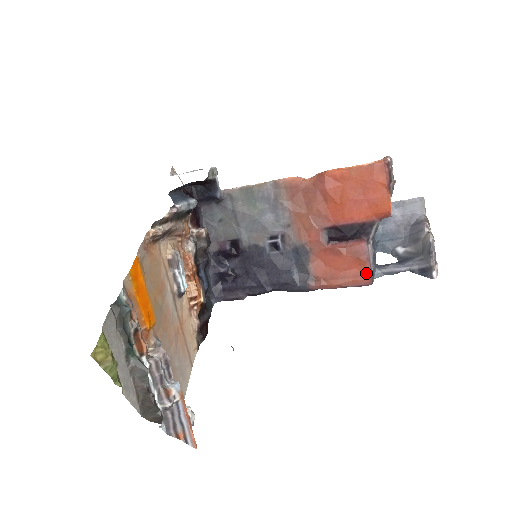
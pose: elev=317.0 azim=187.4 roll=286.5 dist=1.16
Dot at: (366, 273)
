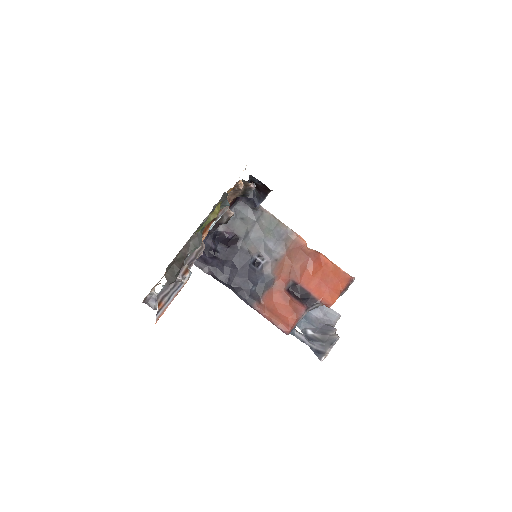
Dot at: (291, 325)
